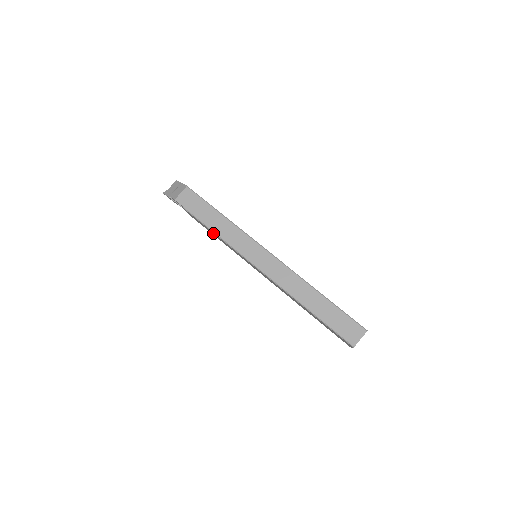
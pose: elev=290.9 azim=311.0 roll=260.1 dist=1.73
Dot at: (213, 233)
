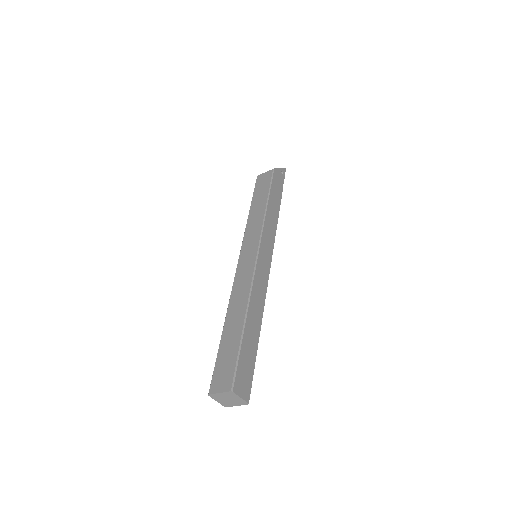
Dot at: occluded
